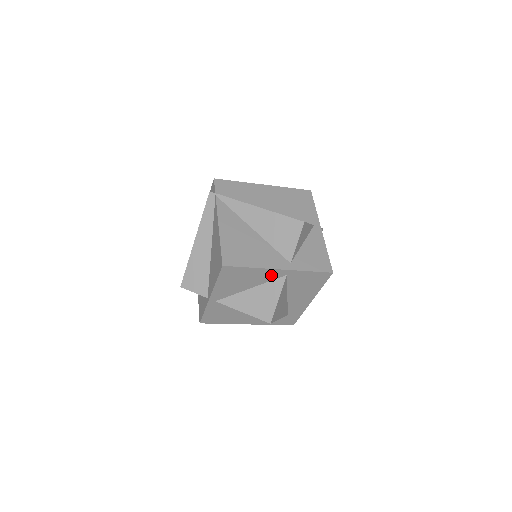
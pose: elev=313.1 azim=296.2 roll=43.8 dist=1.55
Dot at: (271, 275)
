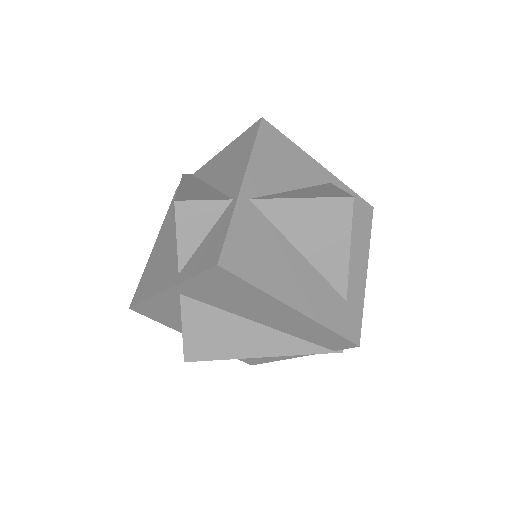
Dot at: (314, 173)
